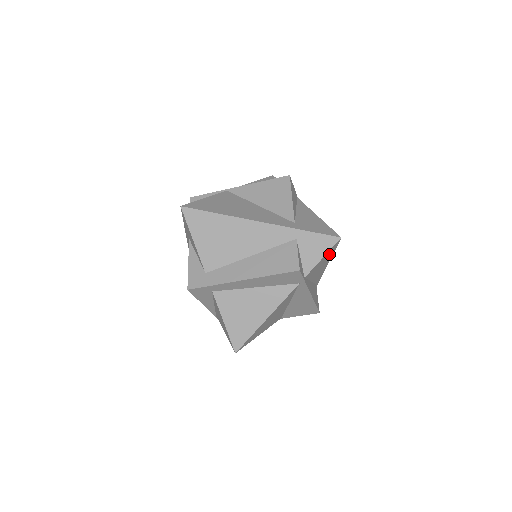
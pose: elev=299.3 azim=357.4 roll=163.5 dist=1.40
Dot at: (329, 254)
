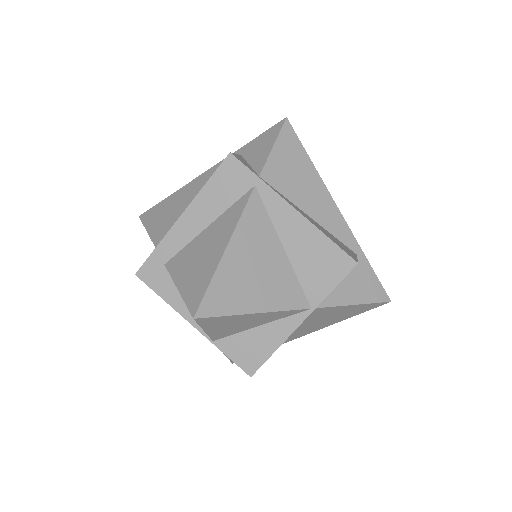
Dot at: (294, 152)
